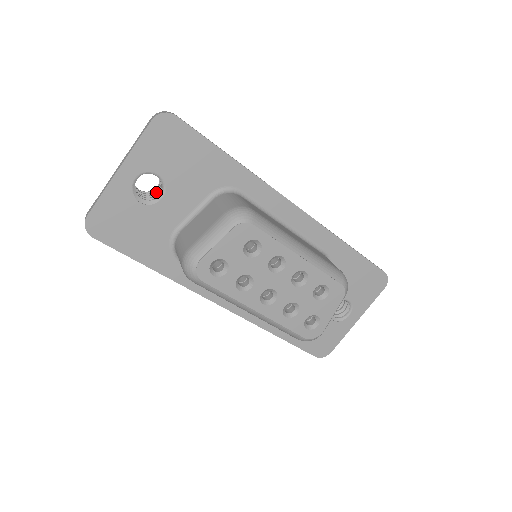
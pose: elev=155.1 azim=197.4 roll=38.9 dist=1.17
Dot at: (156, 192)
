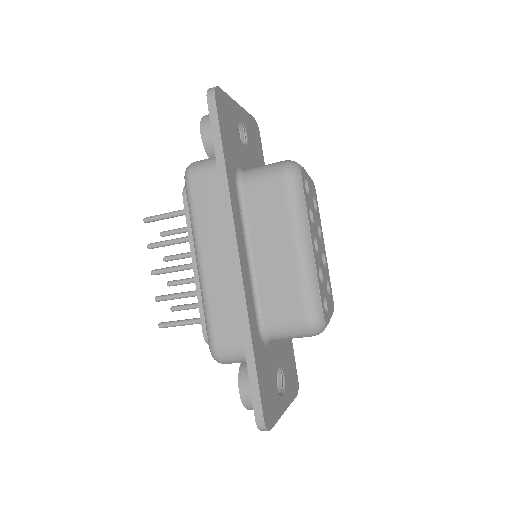
Dot at: occluded
